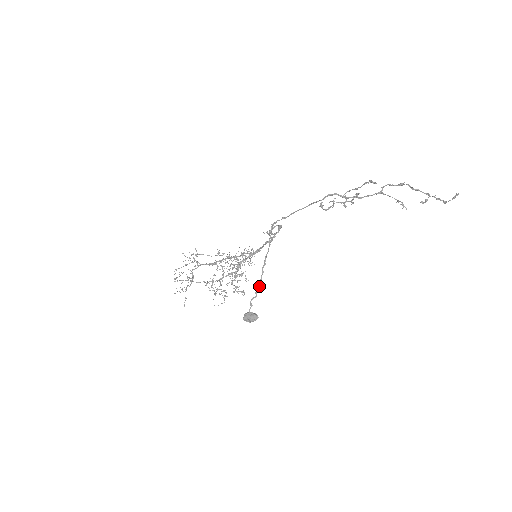
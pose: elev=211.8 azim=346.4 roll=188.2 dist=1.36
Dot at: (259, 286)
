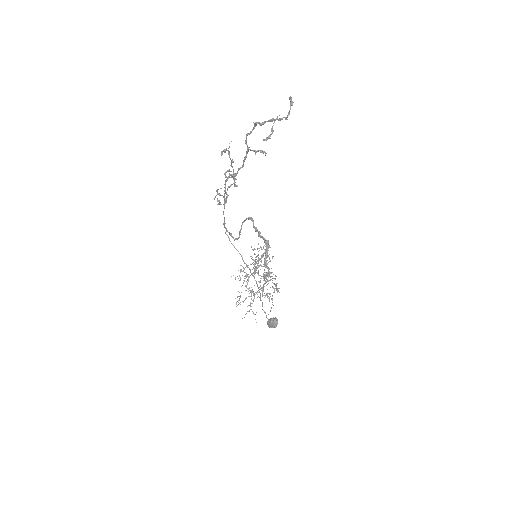
Dot at: (259, 292)
